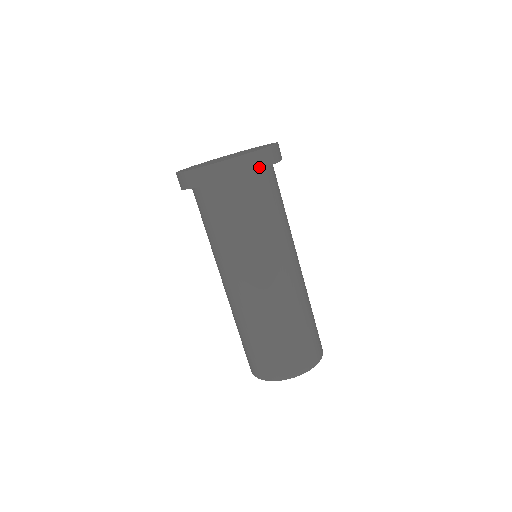
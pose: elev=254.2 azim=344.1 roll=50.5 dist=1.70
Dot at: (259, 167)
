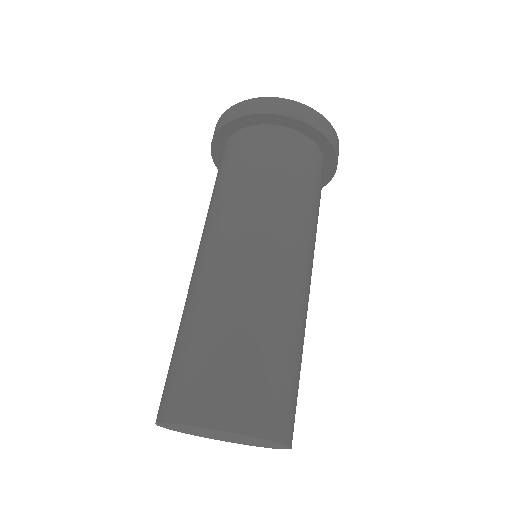
Dot at: (268, 112)
